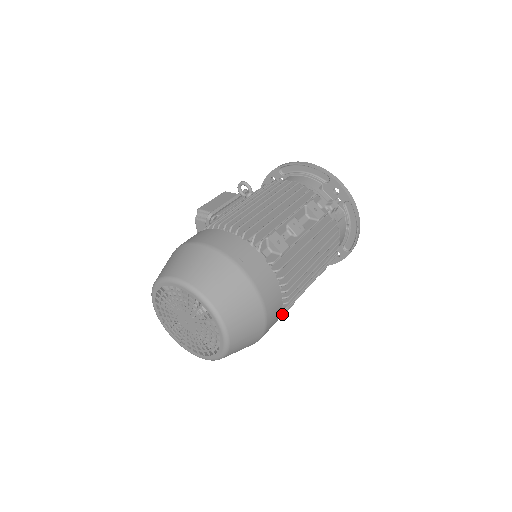
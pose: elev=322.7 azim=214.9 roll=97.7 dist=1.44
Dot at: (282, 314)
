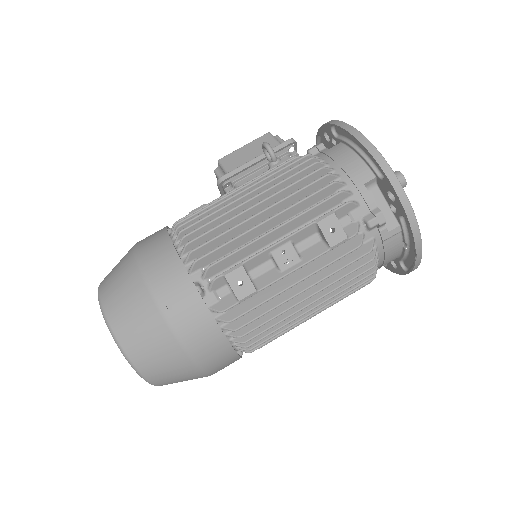
Dot at: occluded
